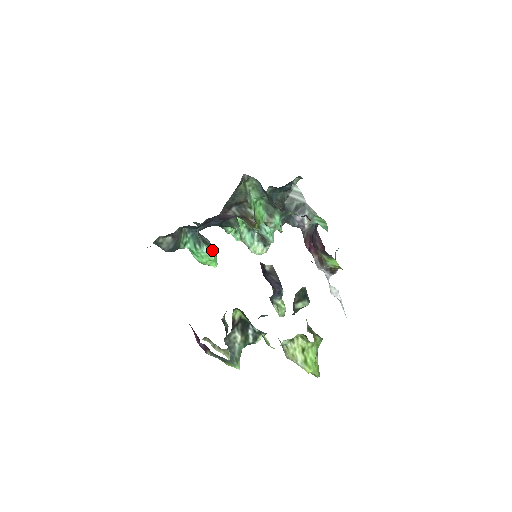
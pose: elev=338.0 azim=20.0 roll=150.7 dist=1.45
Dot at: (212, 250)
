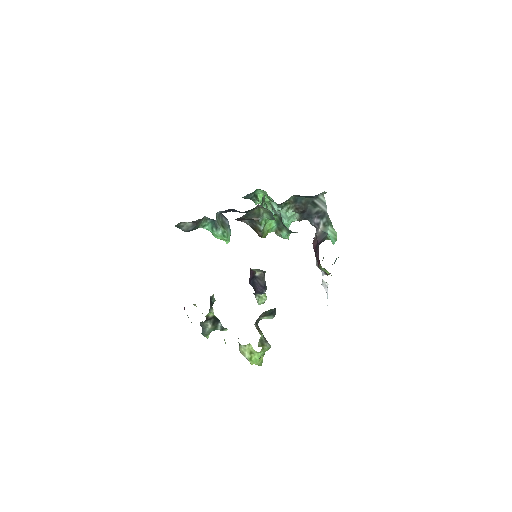
Dot at: (227, 233)
